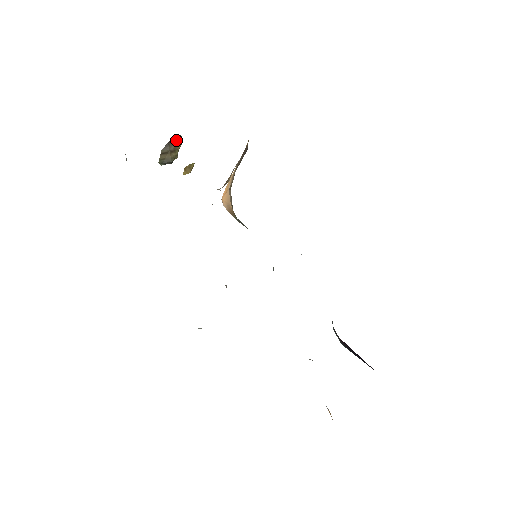
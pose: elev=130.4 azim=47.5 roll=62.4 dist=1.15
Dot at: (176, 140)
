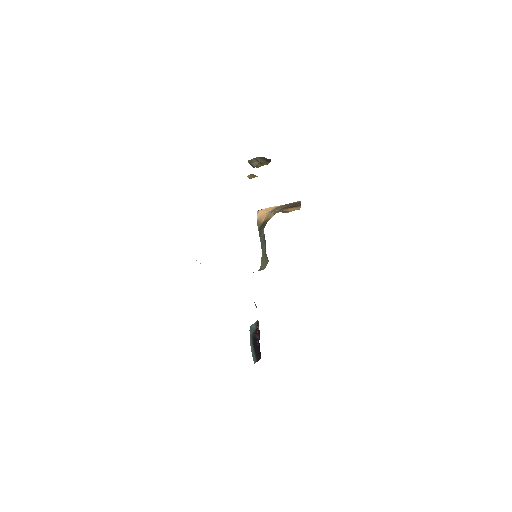
Dot at: (268, 160)
